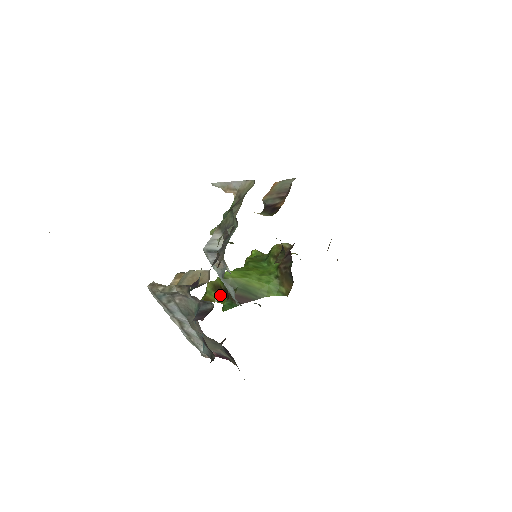
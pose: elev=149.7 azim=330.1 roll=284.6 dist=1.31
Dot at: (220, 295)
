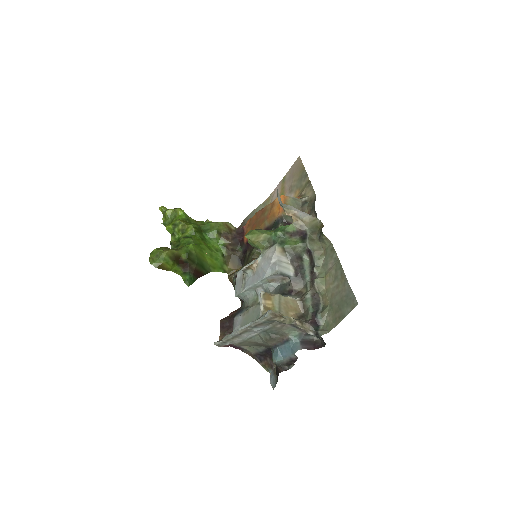
Dot at: (175, 264)
